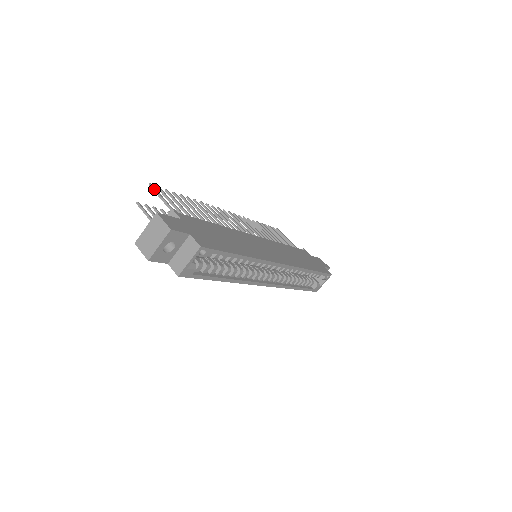
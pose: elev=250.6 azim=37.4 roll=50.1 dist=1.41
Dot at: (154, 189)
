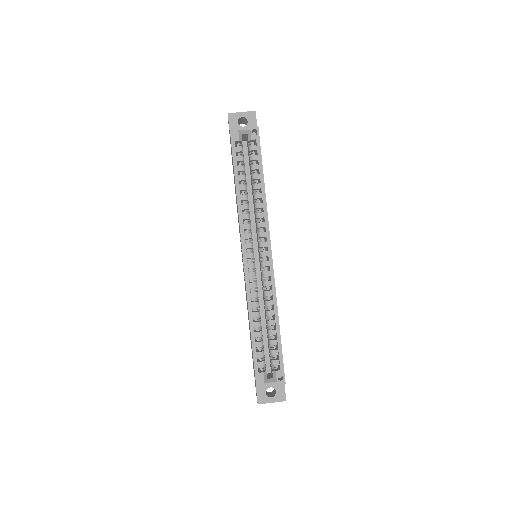
Dot at: occluded
